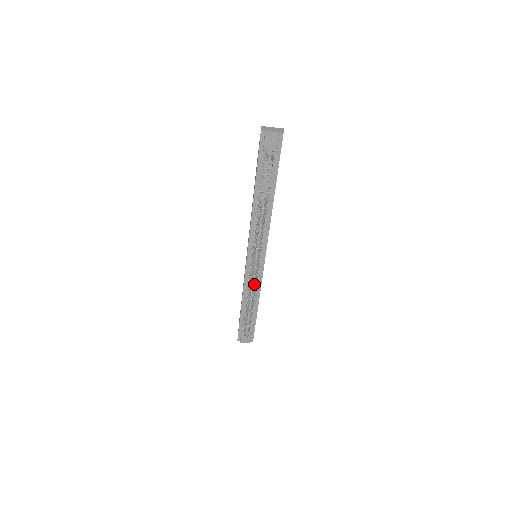
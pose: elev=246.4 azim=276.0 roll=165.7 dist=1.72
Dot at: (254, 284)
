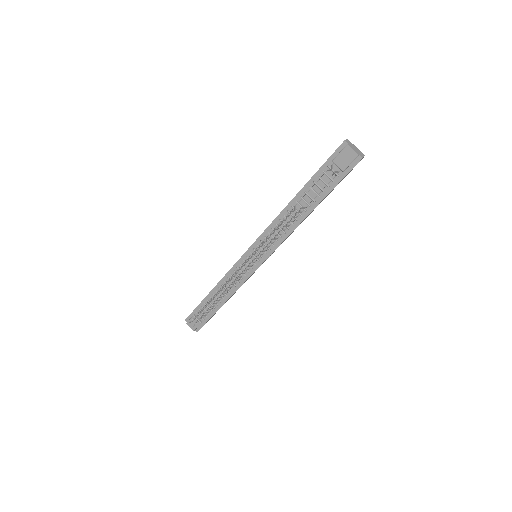
Dot at: occluded
